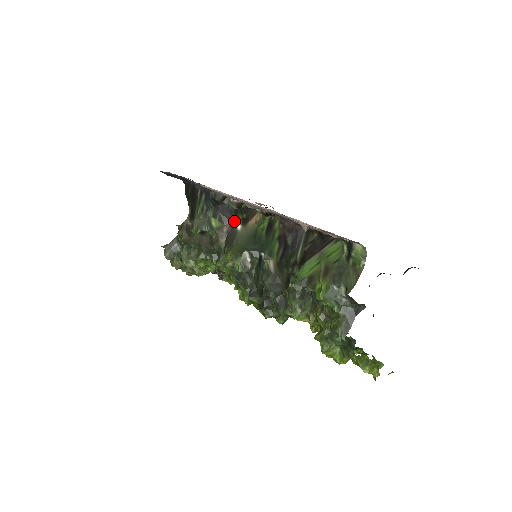
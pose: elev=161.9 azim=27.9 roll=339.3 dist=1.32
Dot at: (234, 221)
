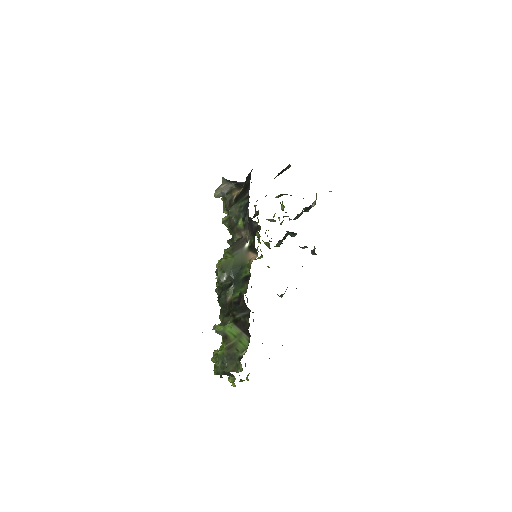
Dot at: (250, 235)
